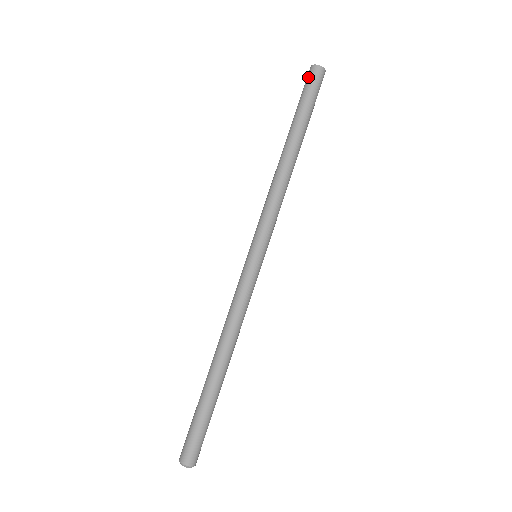
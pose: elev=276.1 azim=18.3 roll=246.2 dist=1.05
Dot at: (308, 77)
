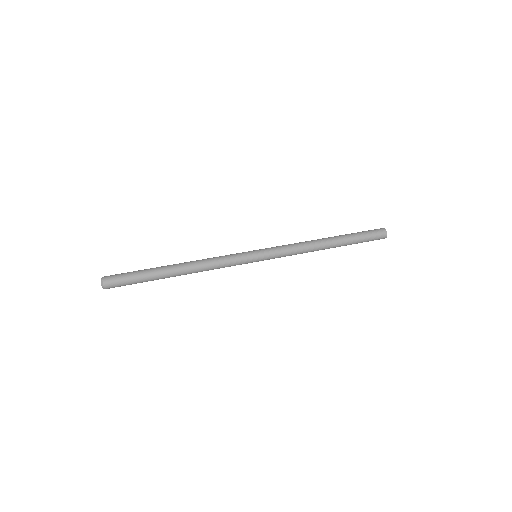
Dot at: occluded
